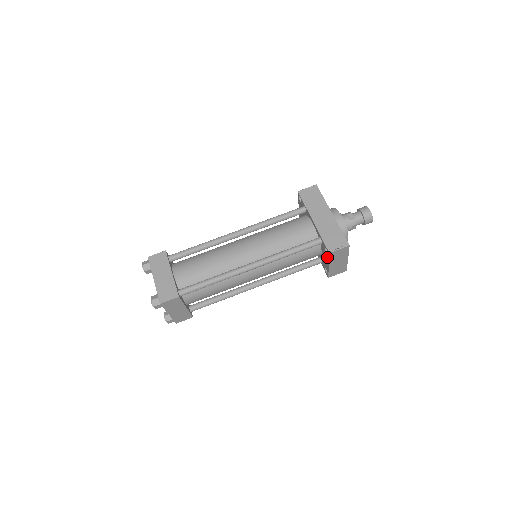
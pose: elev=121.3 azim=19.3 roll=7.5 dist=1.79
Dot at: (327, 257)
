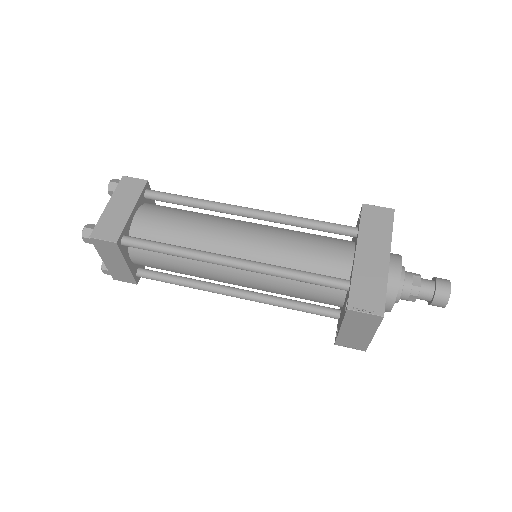
Dot at: (343, 314)
